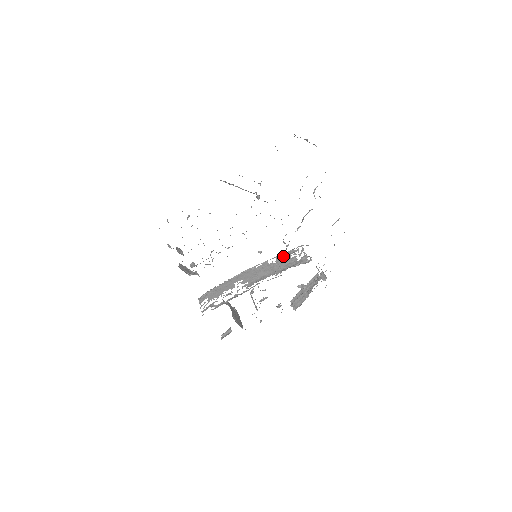
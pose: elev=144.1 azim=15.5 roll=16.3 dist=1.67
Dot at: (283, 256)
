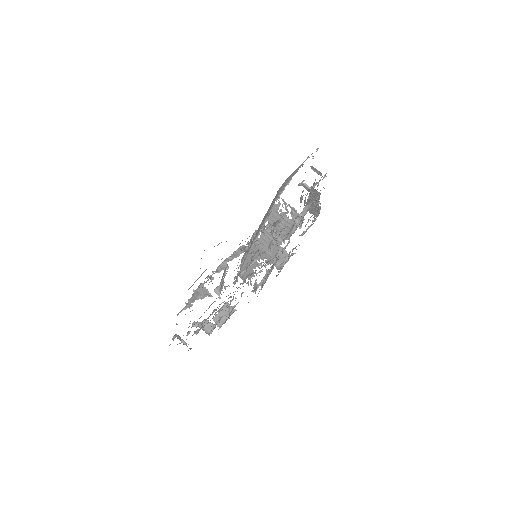
Dot at: (272, 217)
